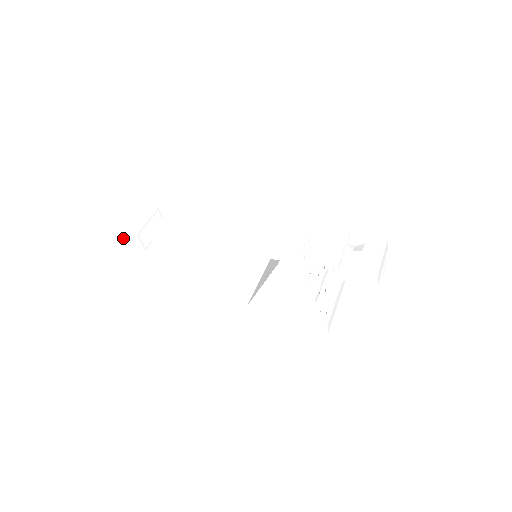
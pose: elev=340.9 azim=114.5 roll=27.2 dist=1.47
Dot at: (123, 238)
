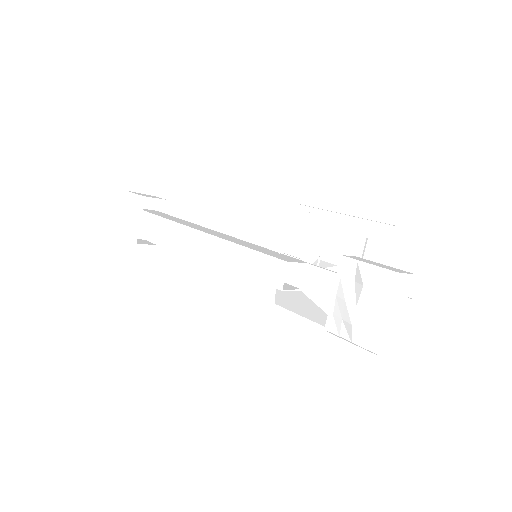
Dot at: occluded
